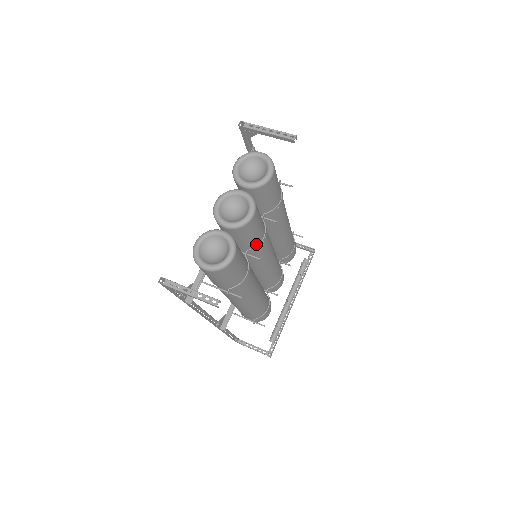
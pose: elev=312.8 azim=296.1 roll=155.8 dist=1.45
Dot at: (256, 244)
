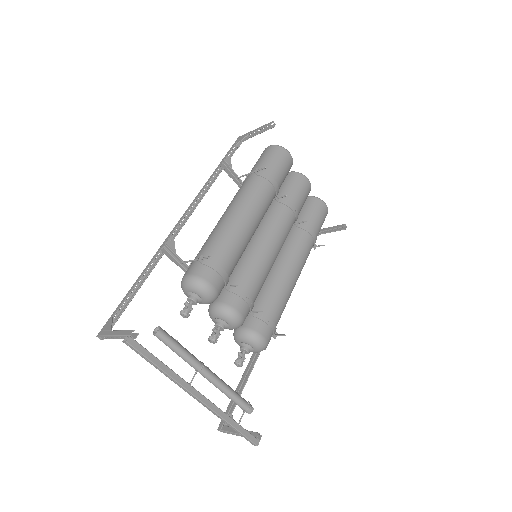
Dot at: (289, 201)
